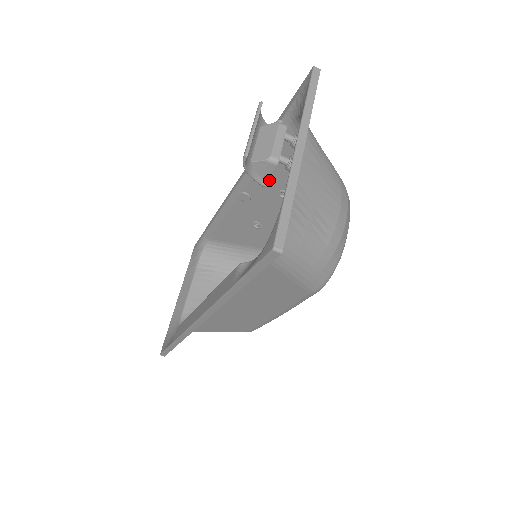
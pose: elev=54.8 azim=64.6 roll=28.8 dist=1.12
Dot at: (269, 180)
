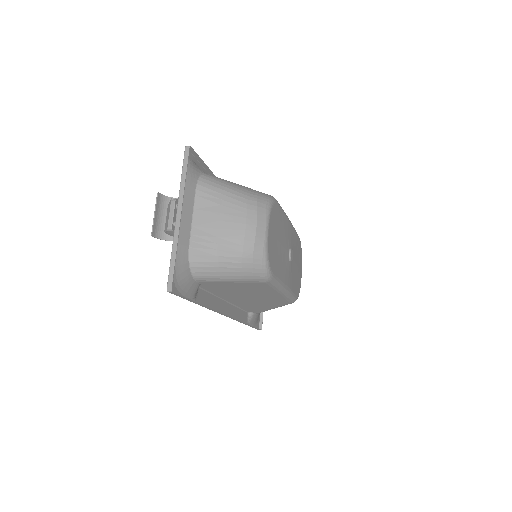
Dot at: occluded
